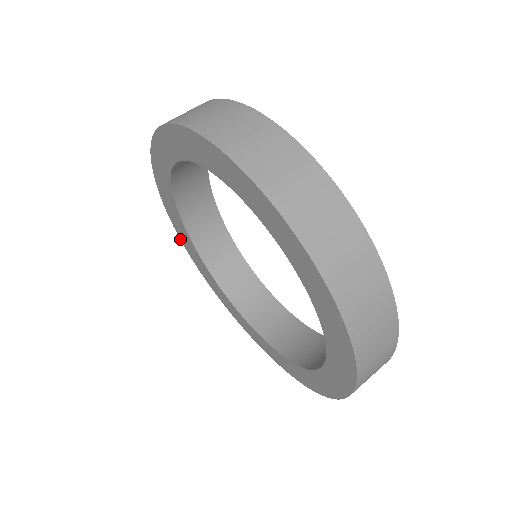
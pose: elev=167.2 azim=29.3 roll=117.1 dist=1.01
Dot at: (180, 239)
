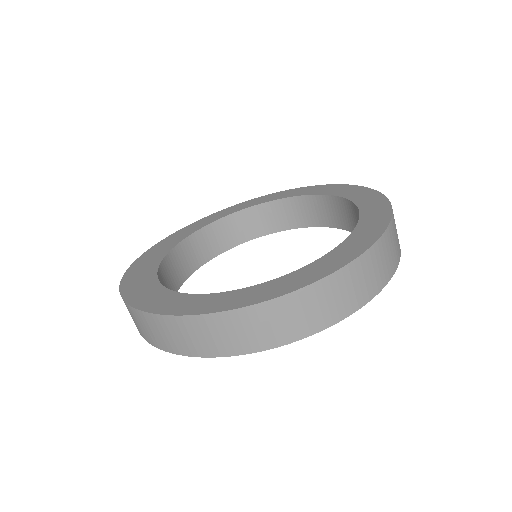
Dot at: (129, 267)
